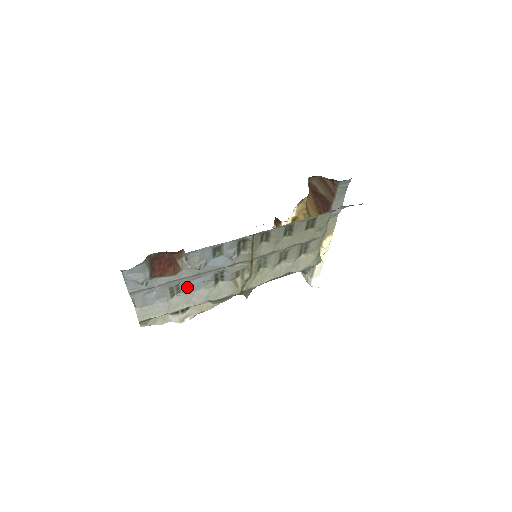
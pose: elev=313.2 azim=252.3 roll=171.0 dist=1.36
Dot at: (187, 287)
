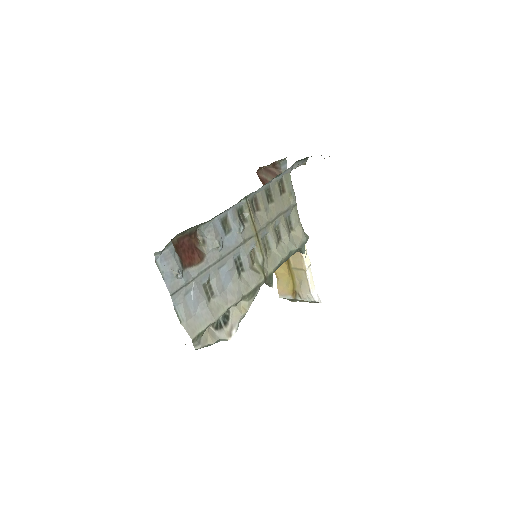
Dot at: (217, 282)
